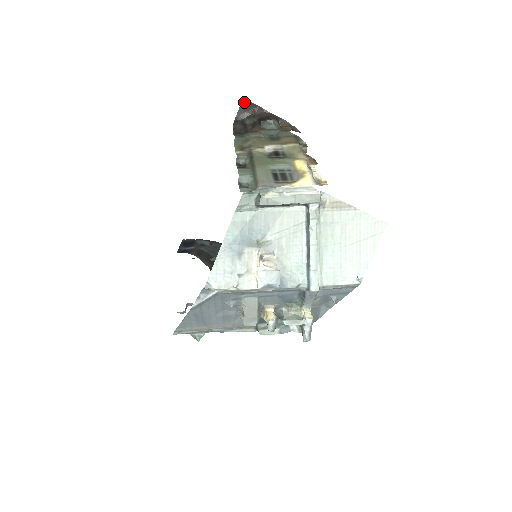
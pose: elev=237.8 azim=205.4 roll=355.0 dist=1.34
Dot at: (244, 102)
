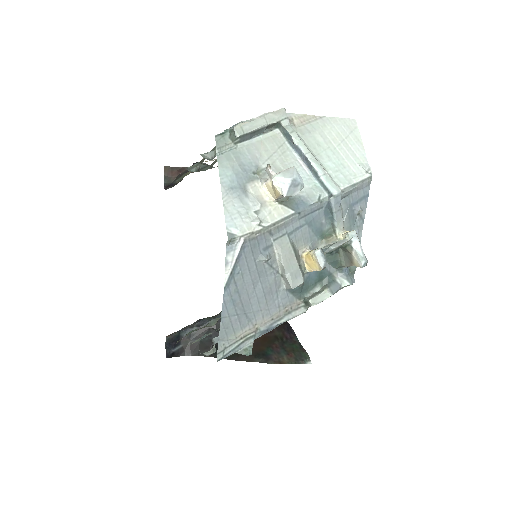
Dot at: (165, 169)
